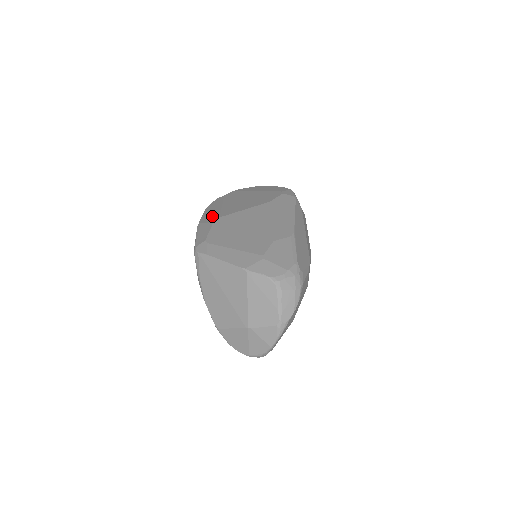
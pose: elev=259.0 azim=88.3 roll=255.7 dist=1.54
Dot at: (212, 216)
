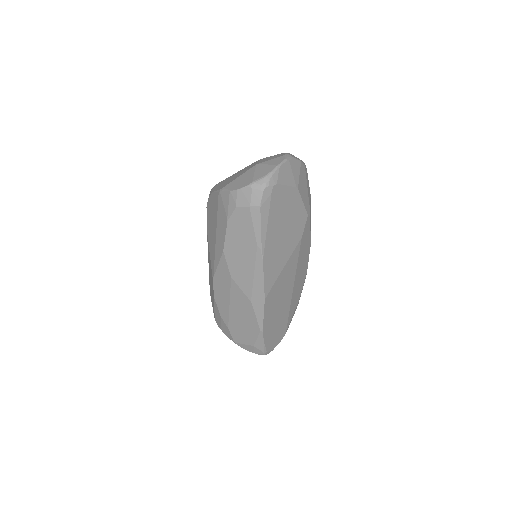
Dot at: occluded
